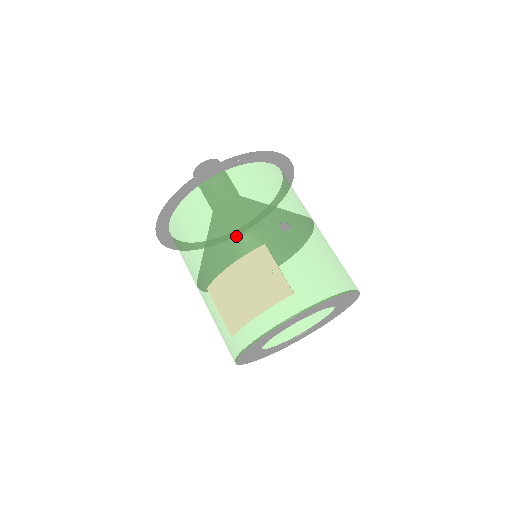
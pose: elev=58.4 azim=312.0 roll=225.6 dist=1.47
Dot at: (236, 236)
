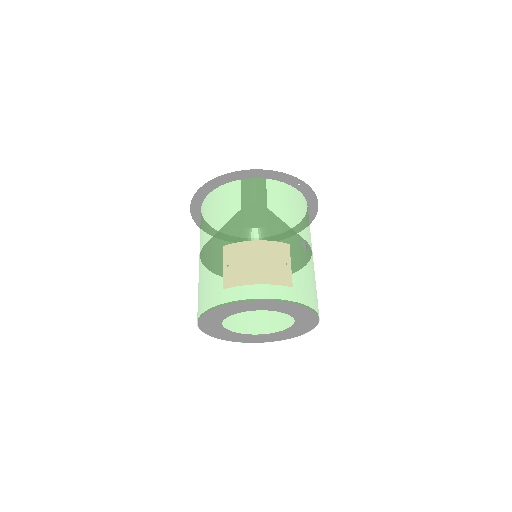
Dot at: (273, 226)
